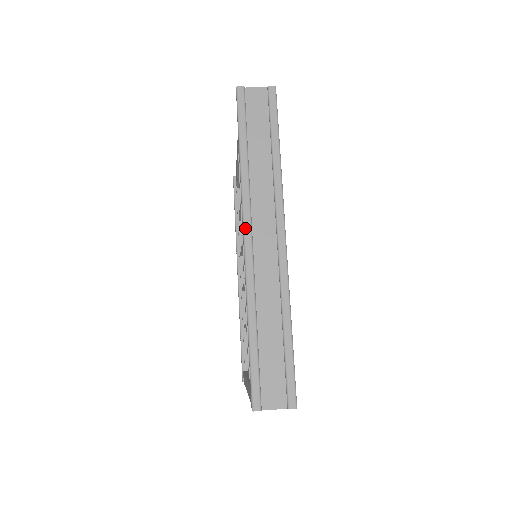
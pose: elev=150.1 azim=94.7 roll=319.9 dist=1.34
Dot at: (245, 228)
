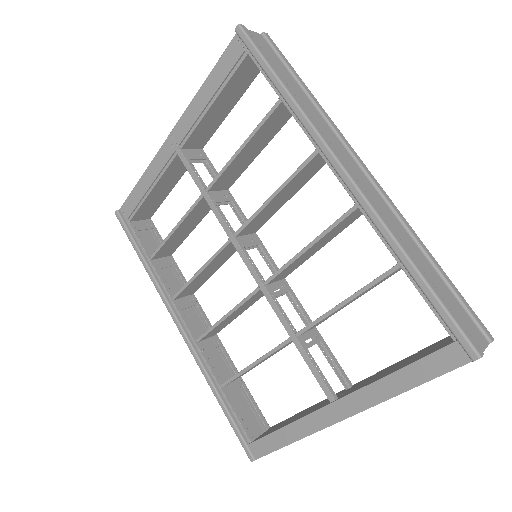
Dot at: (340, 161)
